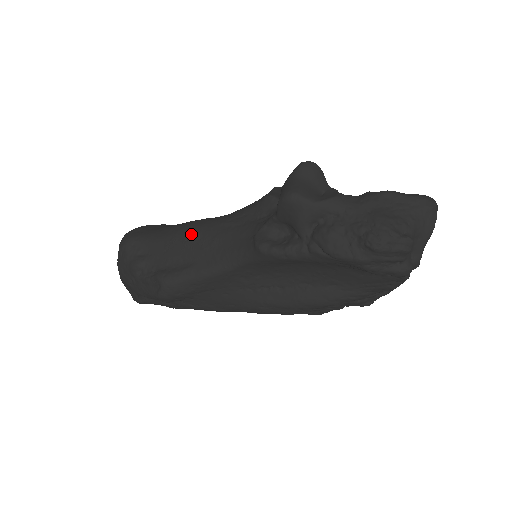
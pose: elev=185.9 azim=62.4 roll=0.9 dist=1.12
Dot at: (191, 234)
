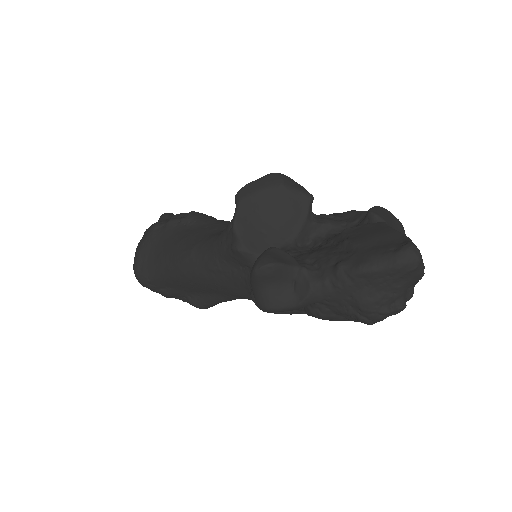
Dot at: (191, 279)
